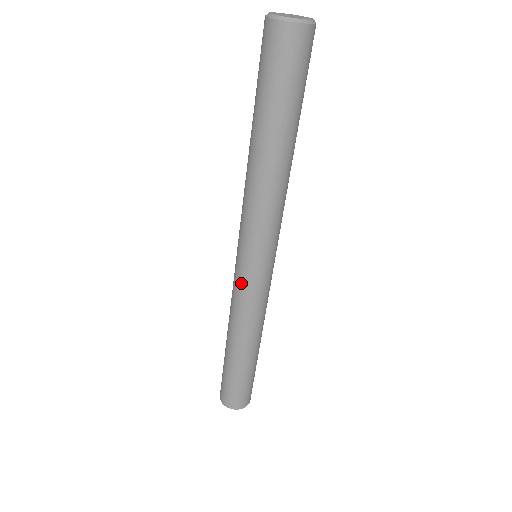
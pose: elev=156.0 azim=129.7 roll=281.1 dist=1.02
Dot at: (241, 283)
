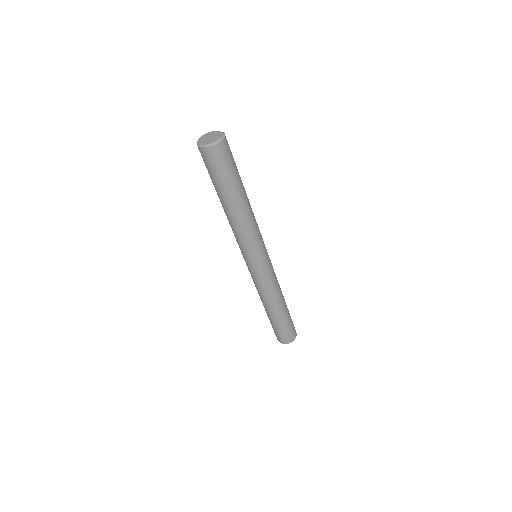
Dot at: (262, 274)
